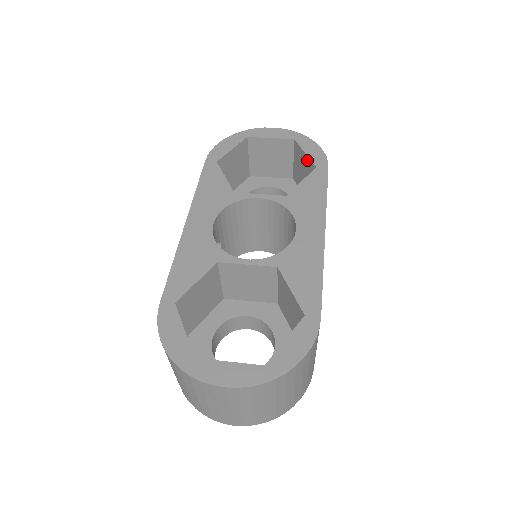
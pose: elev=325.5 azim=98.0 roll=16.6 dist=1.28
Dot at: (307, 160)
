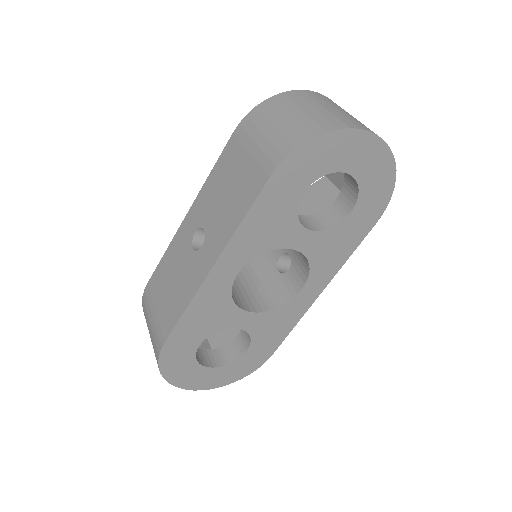
Dot at: occluded
